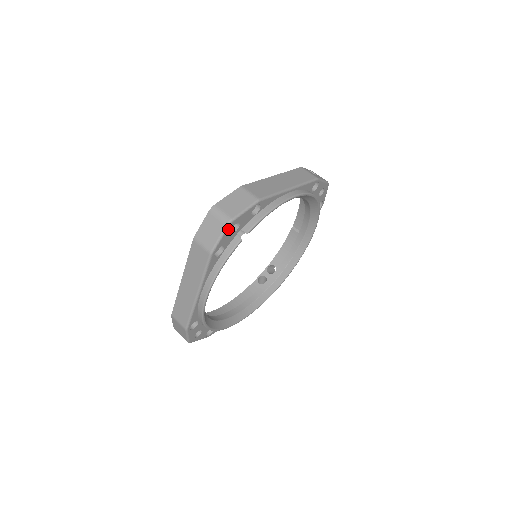
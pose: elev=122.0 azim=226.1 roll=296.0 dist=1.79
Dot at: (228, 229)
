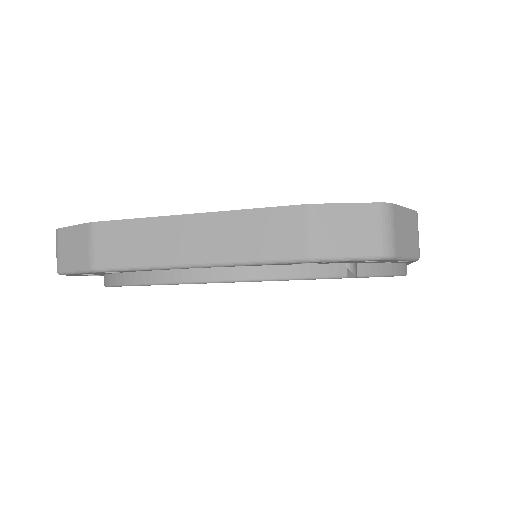
Dot at: (372, 259)
